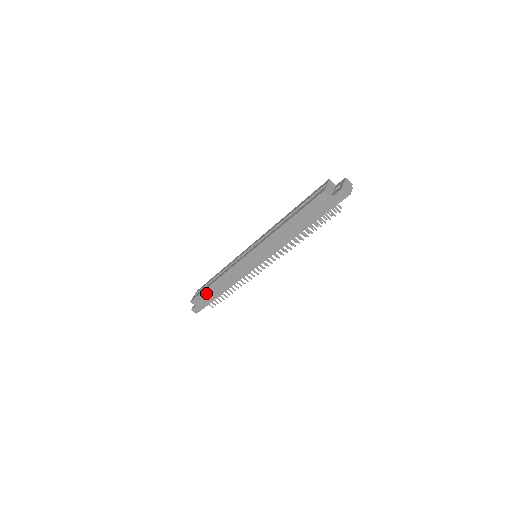
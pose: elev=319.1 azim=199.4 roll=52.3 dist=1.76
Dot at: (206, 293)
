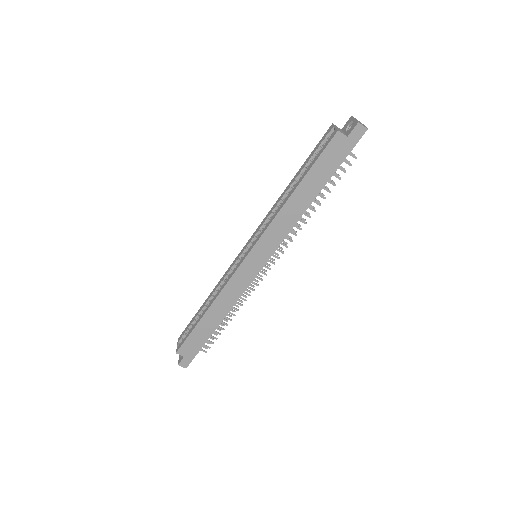
Dot at: (197, 332)
